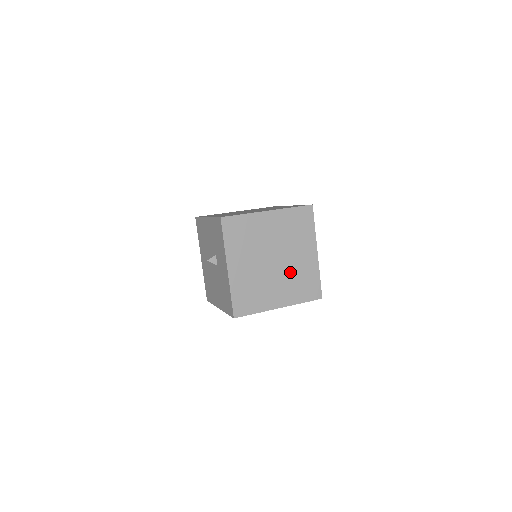
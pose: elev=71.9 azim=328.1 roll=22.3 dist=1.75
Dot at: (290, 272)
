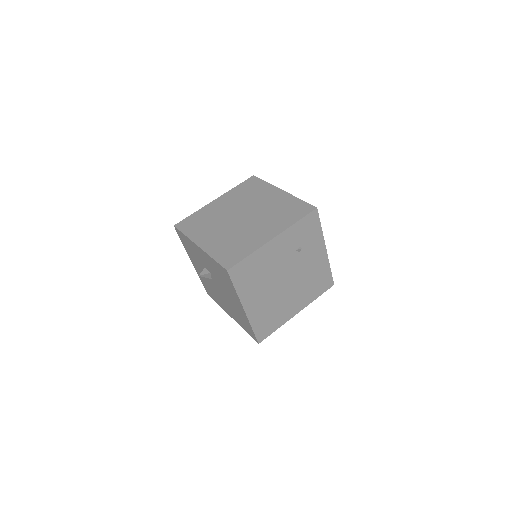
Dot at: (265, 214)
